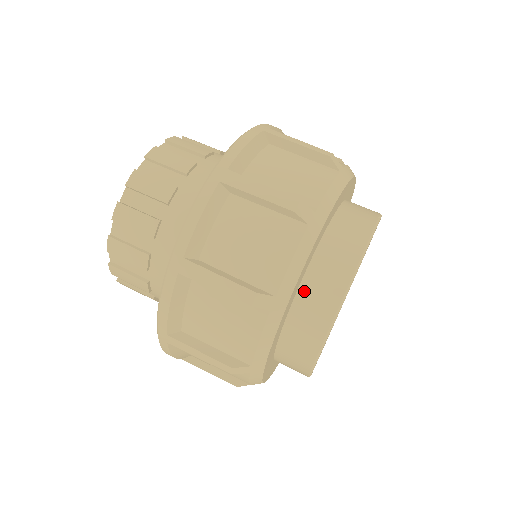
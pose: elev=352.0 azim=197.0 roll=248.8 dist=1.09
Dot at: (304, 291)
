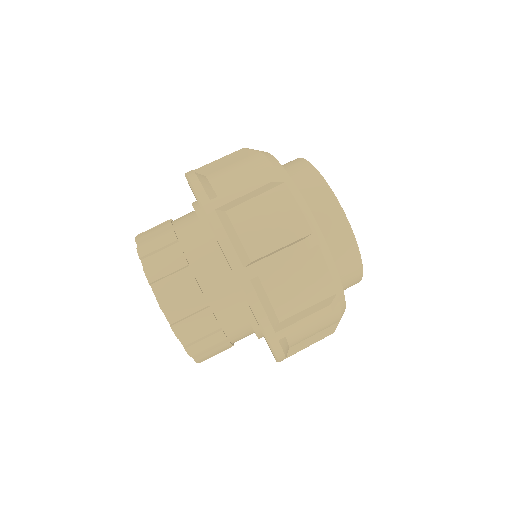
Dot at: (317, 223)
